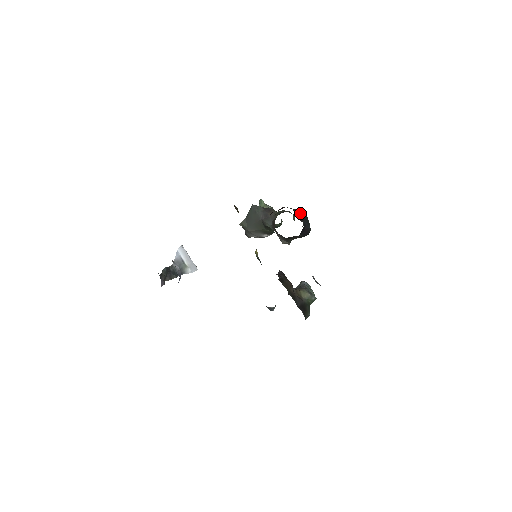
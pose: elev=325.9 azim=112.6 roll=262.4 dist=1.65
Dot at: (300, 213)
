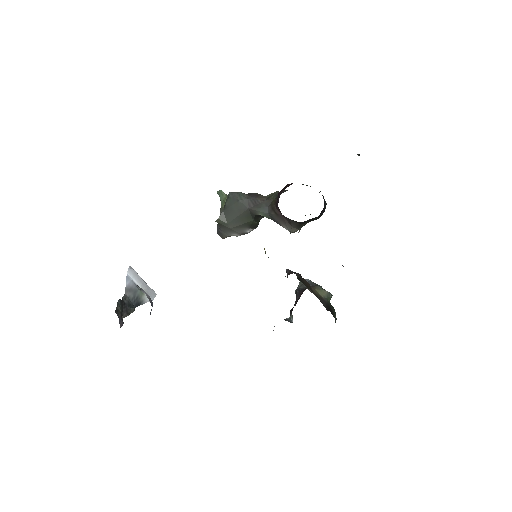
Dot at: occluded
